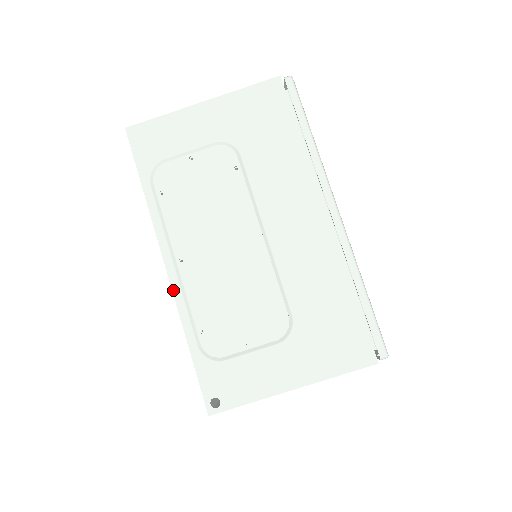
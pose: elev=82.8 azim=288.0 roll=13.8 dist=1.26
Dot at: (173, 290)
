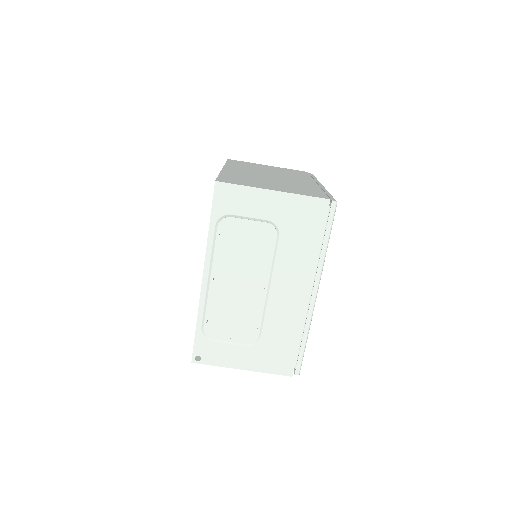
Dot at: (201, 293)
